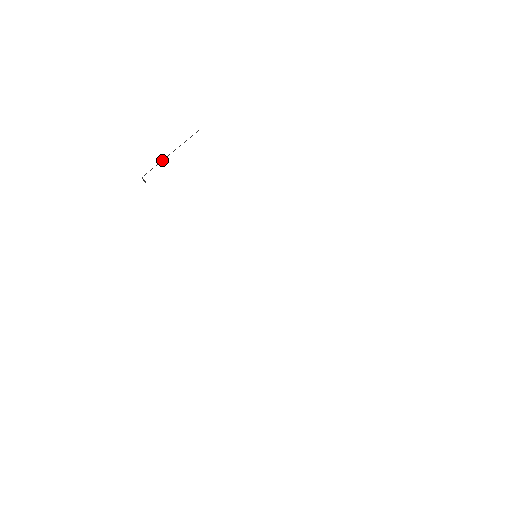
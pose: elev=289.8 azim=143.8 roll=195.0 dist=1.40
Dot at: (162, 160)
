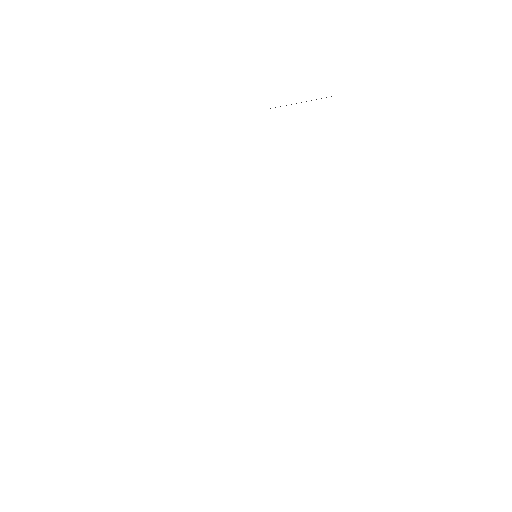
Dot at: occluded
